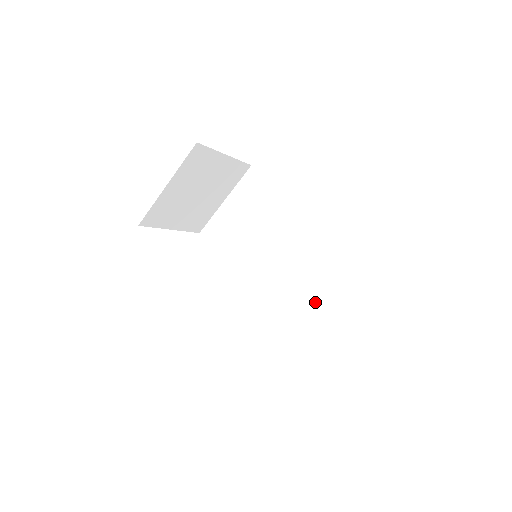
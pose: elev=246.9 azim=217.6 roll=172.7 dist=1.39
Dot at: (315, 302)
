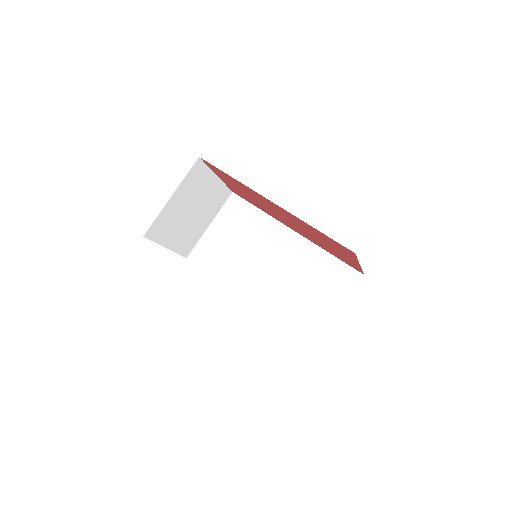
Dot at: (309, 298)
